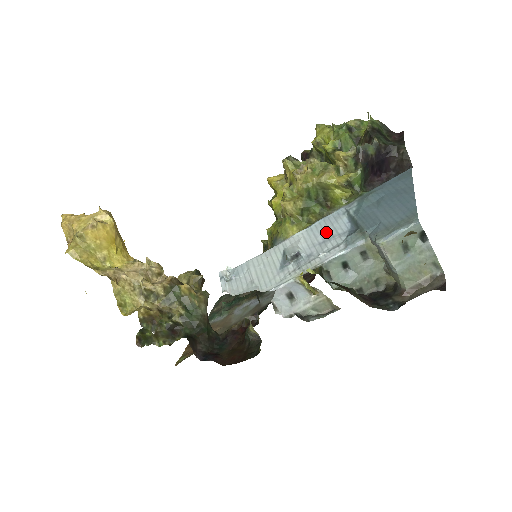
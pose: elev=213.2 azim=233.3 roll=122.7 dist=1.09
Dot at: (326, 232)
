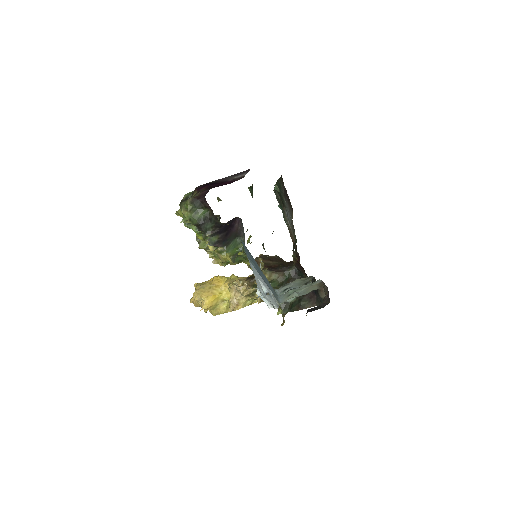
Dot at: (260, 278)
